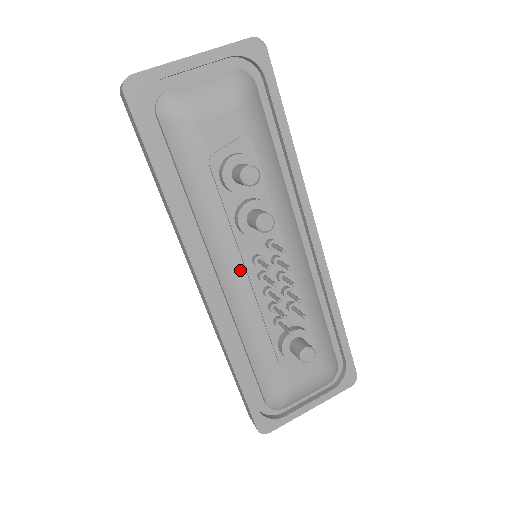
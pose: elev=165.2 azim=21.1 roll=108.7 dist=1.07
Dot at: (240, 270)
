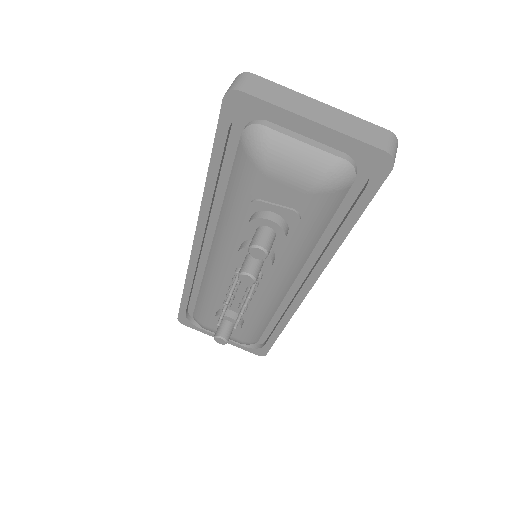
Dot at: (224, 264)
